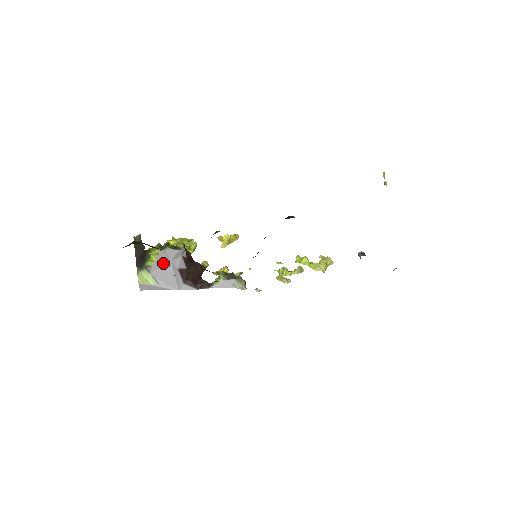
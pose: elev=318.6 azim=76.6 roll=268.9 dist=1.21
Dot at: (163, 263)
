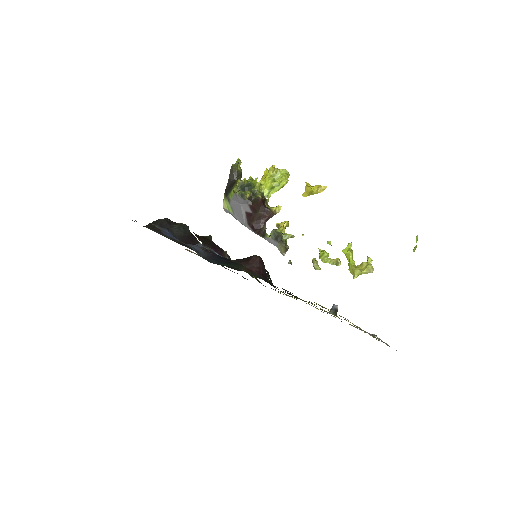
Dot at: (236, 202)
